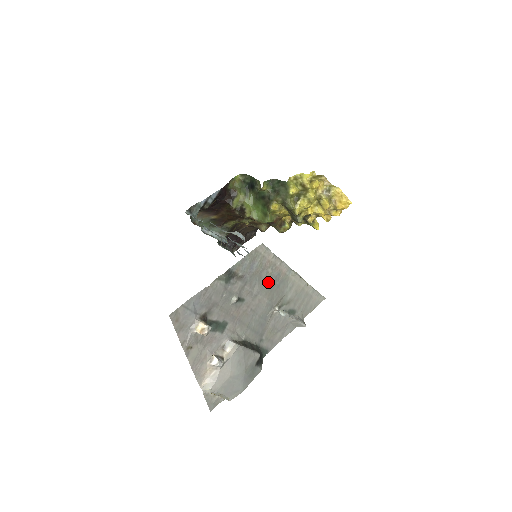
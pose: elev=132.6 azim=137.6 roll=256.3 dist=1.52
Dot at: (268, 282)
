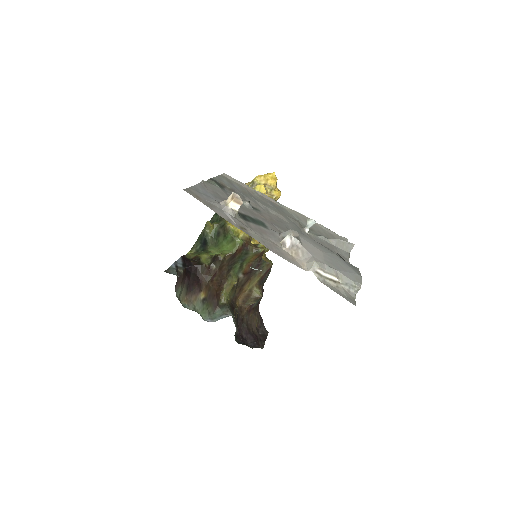
Dot at: (267, 204)
